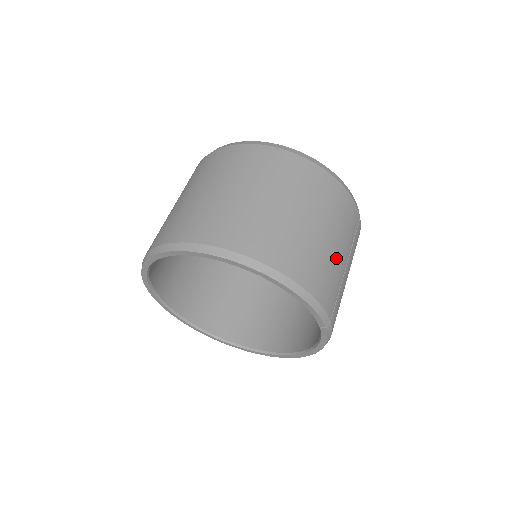
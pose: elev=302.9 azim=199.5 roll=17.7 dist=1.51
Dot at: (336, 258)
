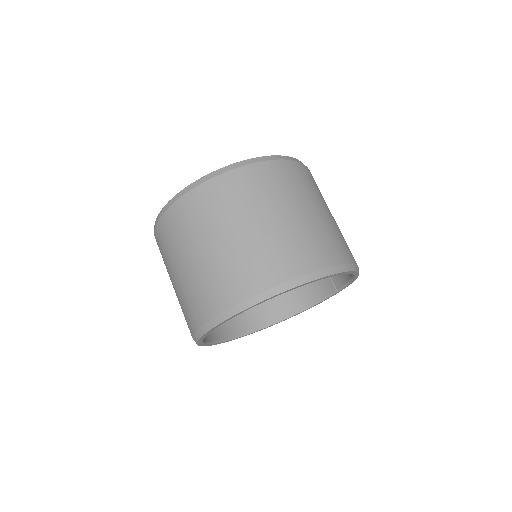
Dot at: occluded
